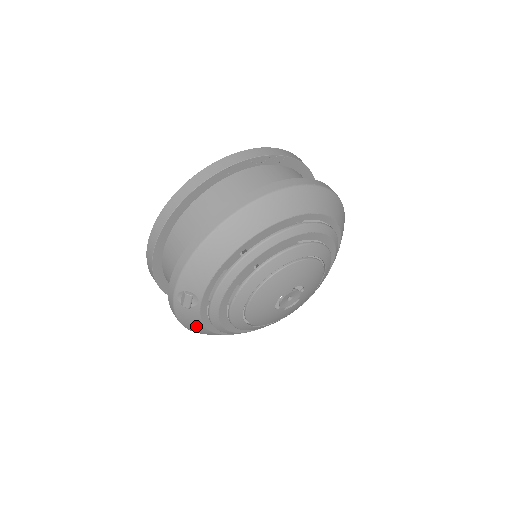
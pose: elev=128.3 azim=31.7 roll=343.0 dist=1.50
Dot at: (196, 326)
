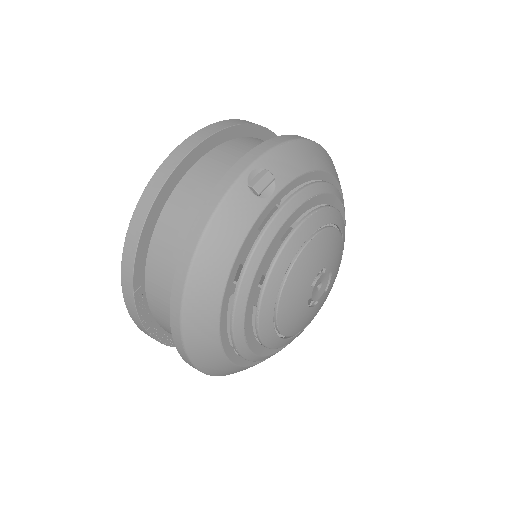
Dot at: (226, 246)
